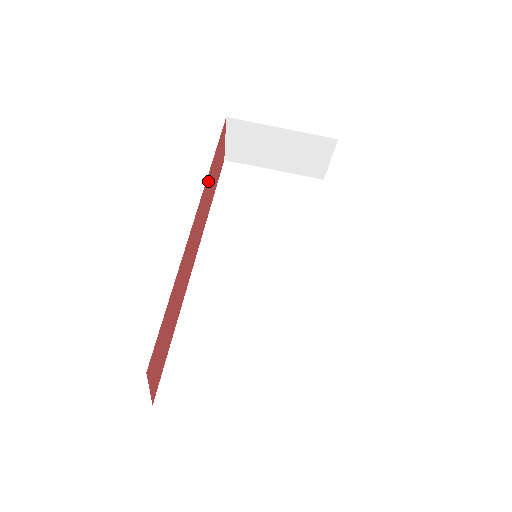
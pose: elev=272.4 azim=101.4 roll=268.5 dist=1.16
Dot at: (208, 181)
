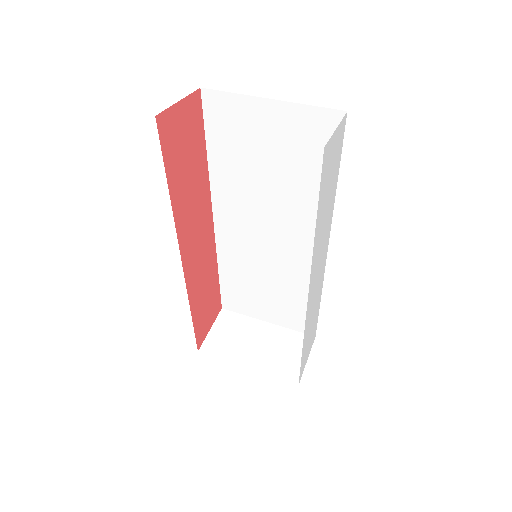
Dot at: (213, 268)
